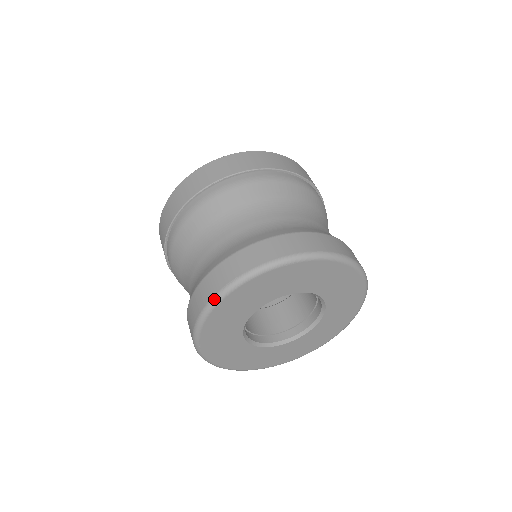
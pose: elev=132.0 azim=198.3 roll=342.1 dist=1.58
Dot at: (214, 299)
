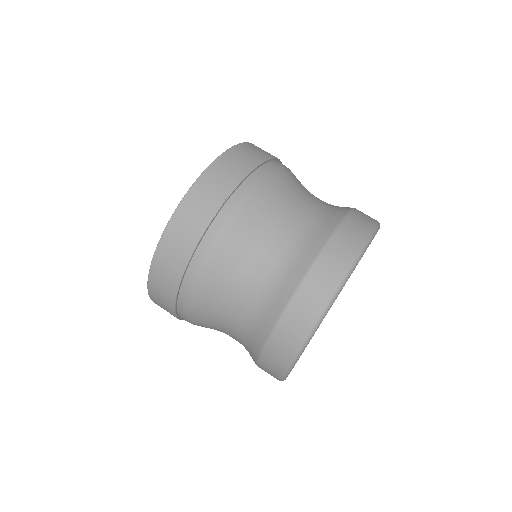
Dot at: (281, 380)
